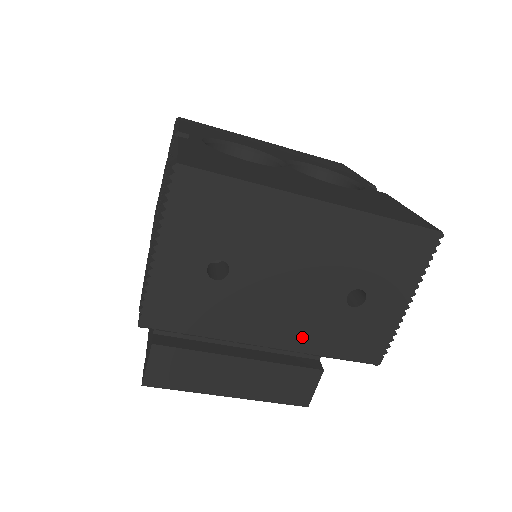
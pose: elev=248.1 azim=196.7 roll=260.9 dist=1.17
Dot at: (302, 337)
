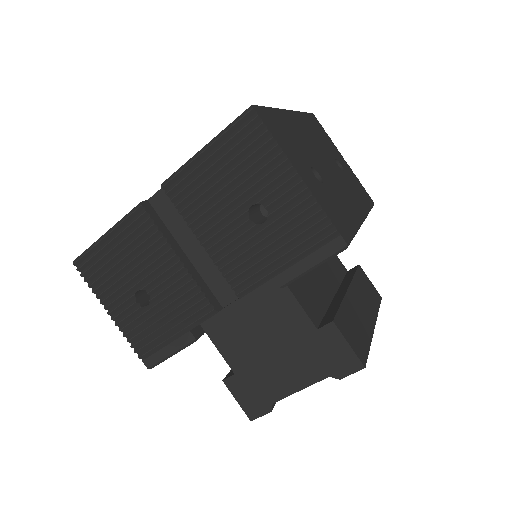
Dot at: (359, 203)
